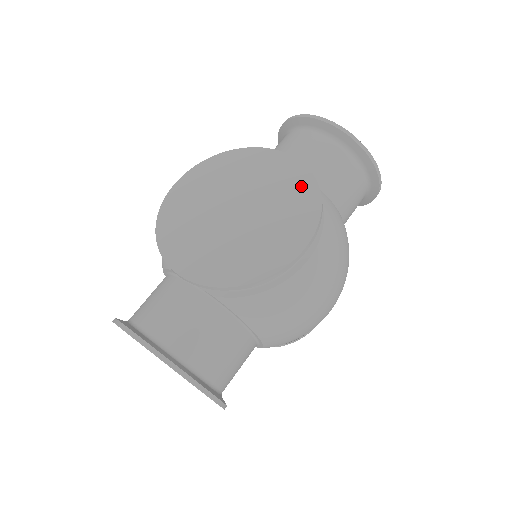
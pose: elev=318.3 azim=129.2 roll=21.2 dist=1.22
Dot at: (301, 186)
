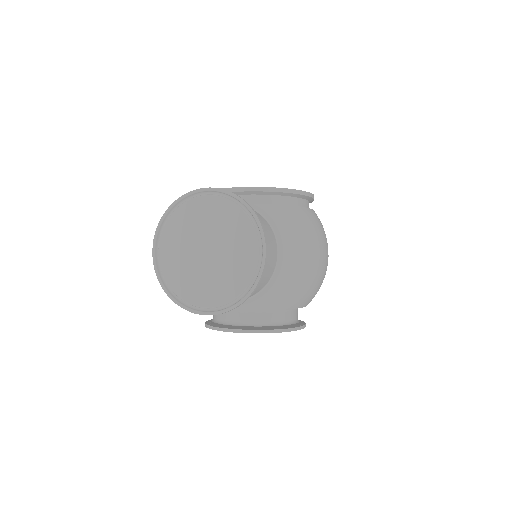
Dot at: occluded
